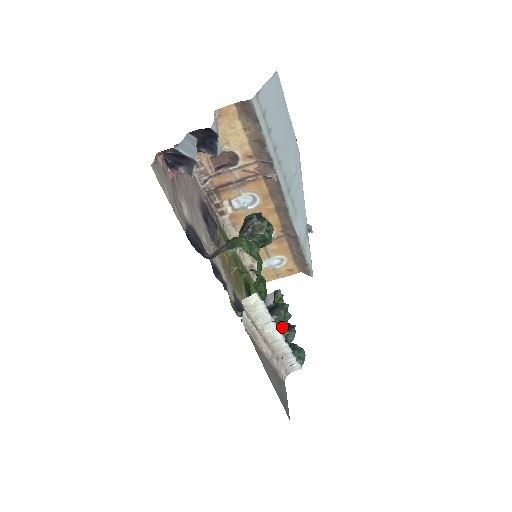
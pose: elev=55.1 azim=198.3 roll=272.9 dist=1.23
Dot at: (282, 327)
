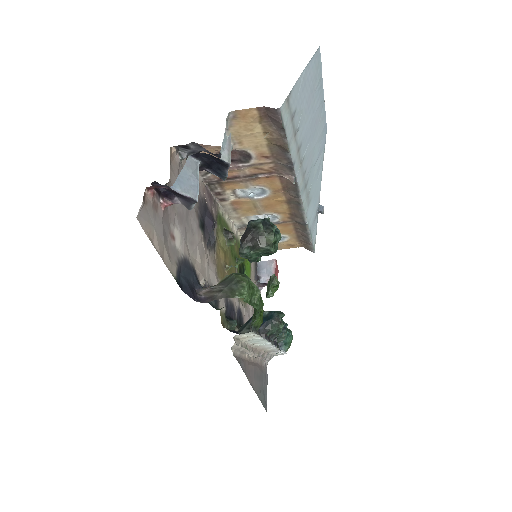
Dot at: (274, 337)
